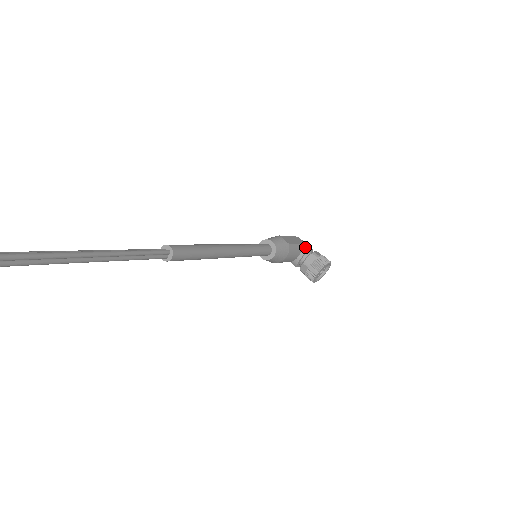
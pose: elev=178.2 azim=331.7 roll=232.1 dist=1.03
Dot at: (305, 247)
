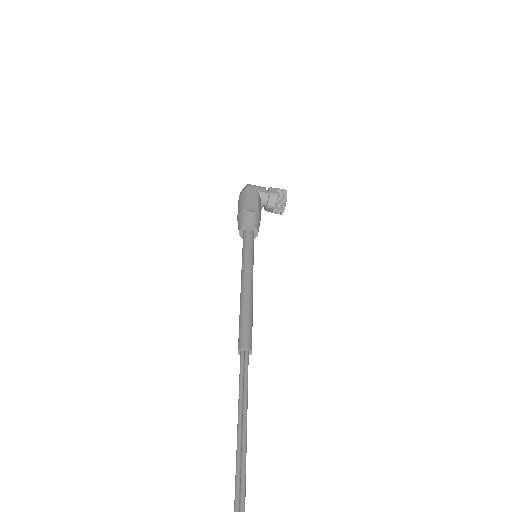
Dot at: (261, 194)
